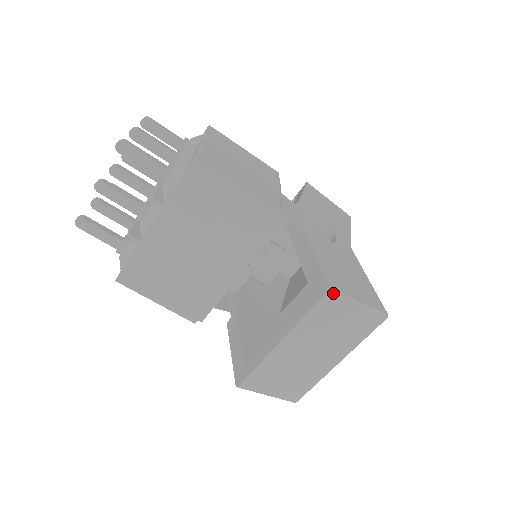
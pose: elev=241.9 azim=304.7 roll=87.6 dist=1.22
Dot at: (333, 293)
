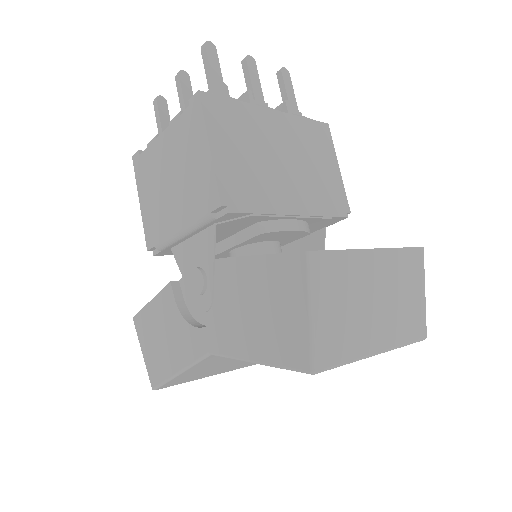
Dot at: occluded
